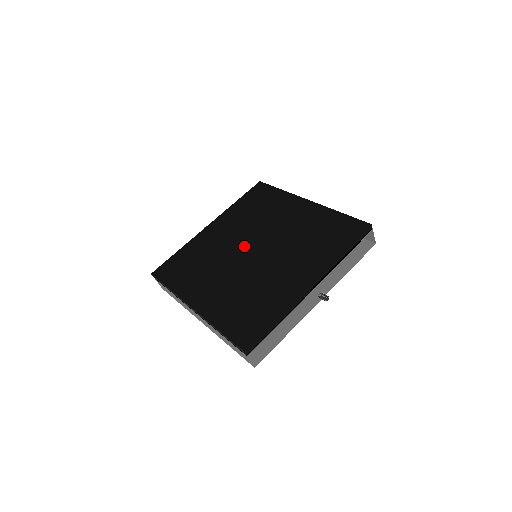
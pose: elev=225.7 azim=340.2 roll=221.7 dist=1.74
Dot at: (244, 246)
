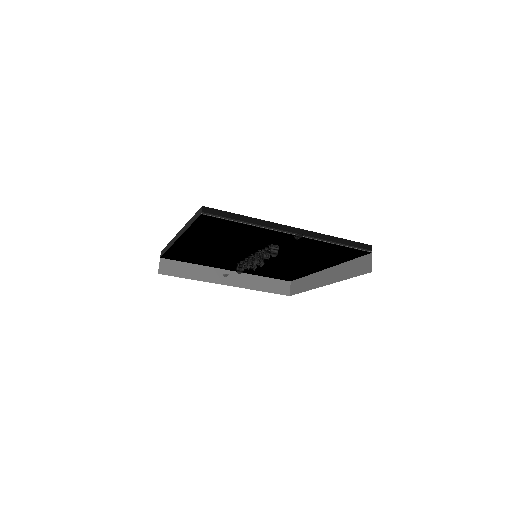
Dot at: occluded
